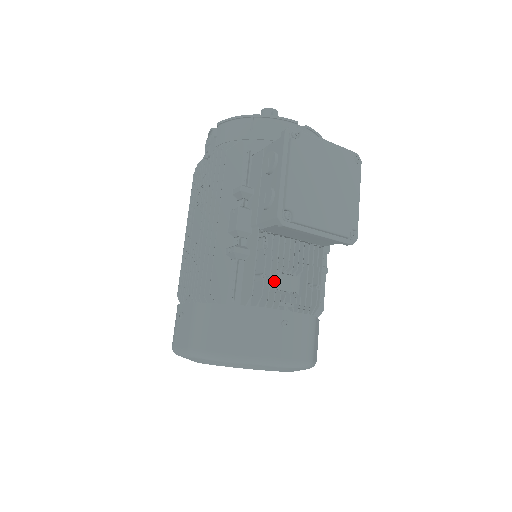
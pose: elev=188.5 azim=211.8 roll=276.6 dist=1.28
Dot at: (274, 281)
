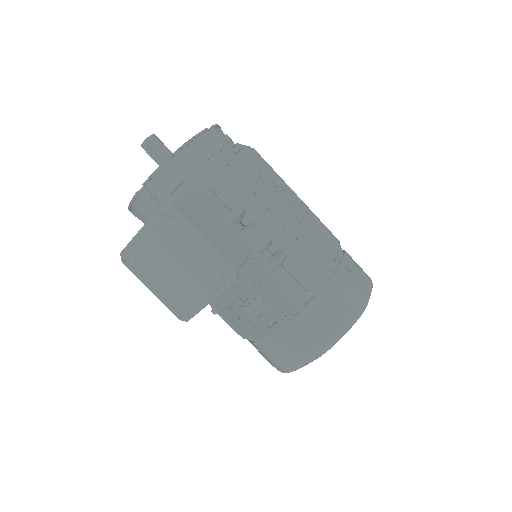
Dot at: (244, 321)
